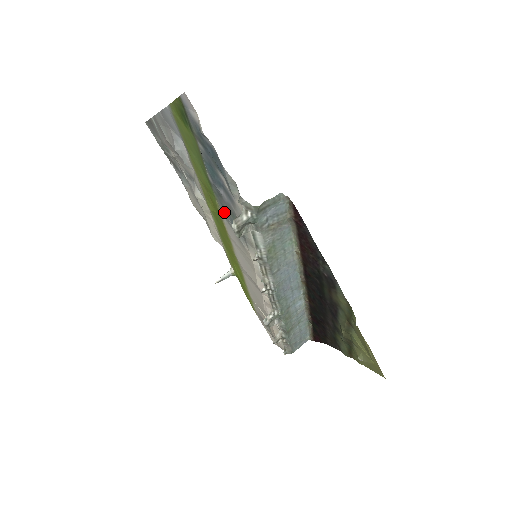
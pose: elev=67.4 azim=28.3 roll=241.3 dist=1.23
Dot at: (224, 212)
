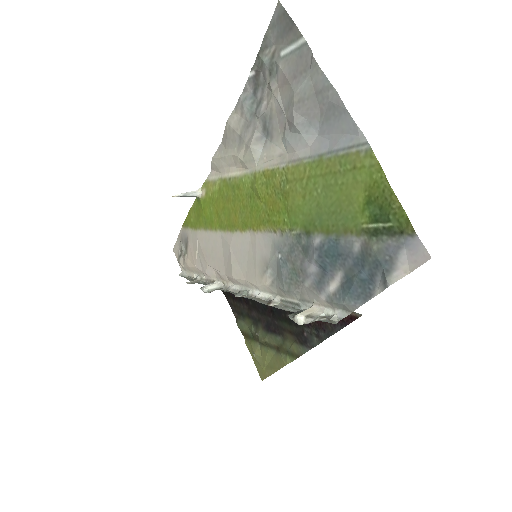
Dot at: (284, 246)
